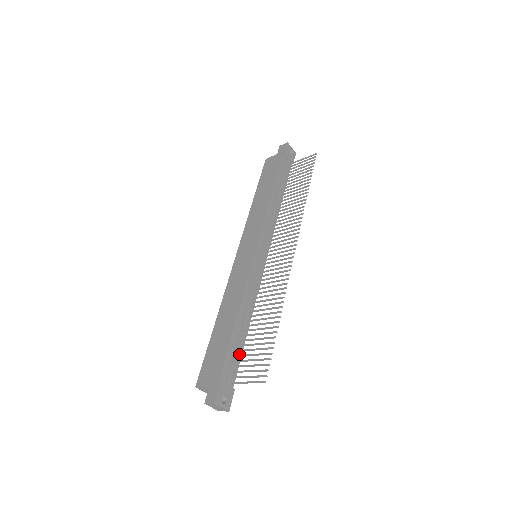
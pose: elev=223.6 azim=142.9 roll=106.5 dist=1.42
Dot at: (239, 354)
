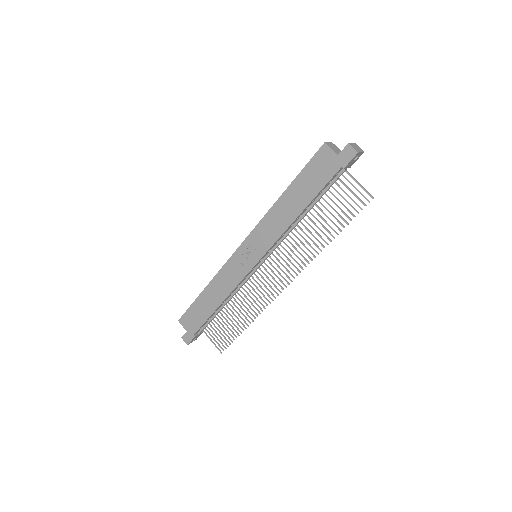
Dot at: occluded
